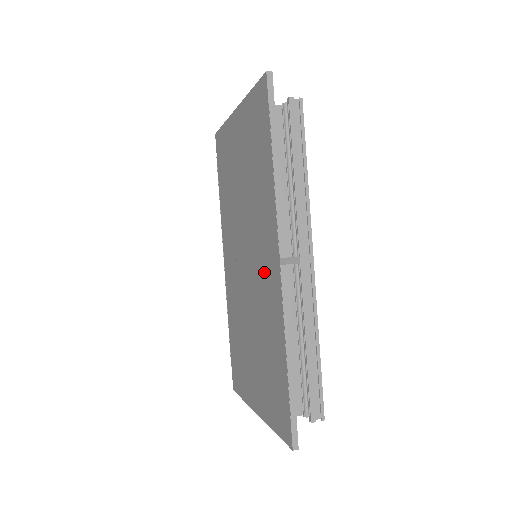
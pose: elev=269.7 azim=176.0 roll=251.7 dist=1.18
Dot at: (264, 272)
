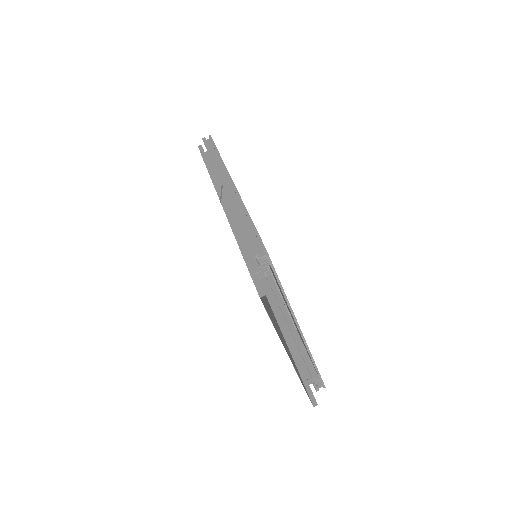
Dot at: occluded
